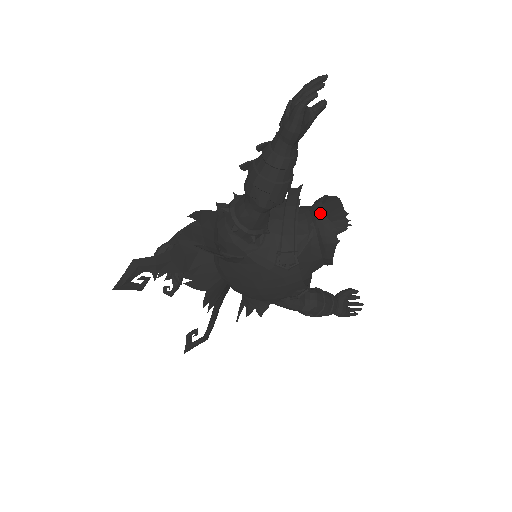
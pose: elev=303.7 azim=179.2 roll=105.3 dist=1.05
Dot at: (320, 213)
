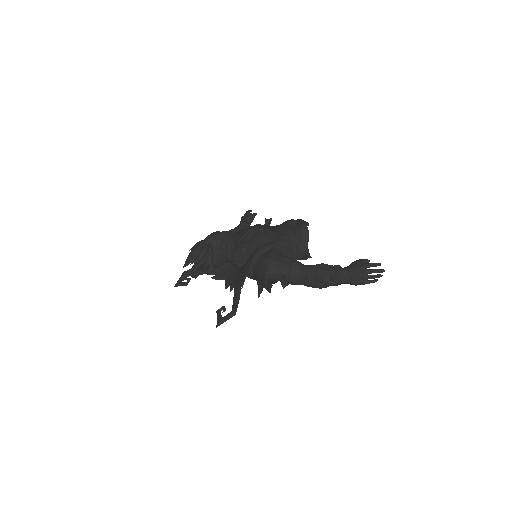
Dot at: (307, 249)
